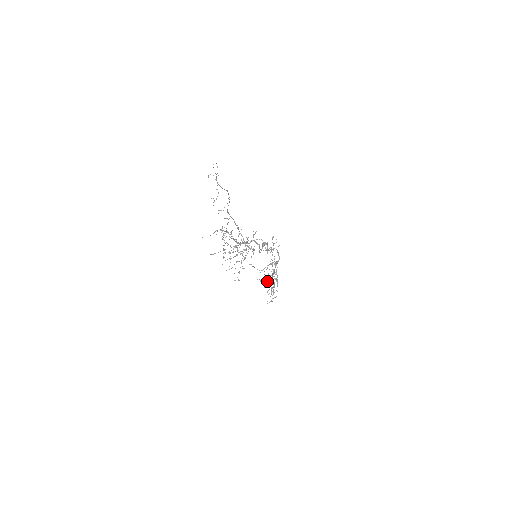
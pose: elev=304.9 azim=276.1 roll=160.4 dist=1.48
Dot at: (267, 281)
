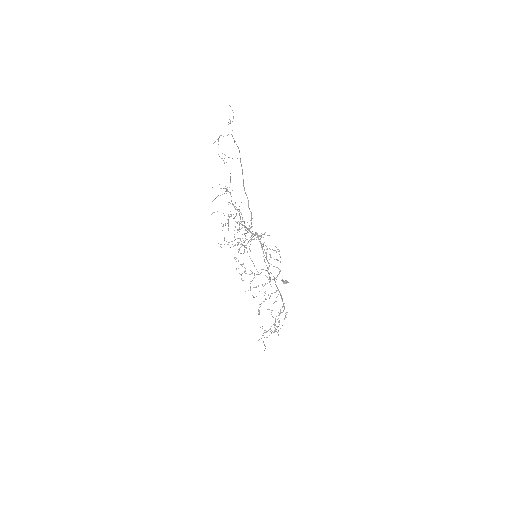
Dot at: occluded
